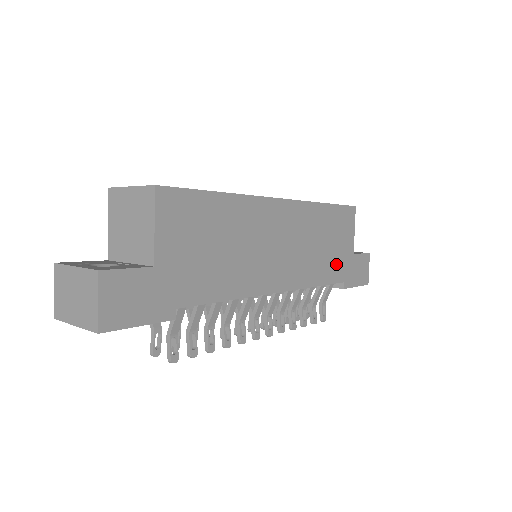
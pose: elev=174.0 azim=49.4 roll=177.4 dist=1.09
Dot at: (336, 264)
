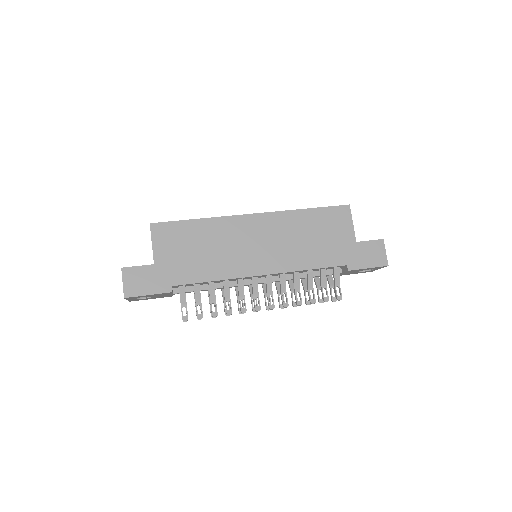
Dot at: (332, 252)
